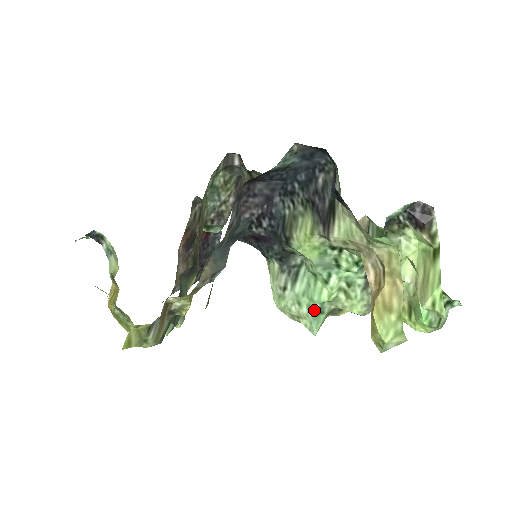
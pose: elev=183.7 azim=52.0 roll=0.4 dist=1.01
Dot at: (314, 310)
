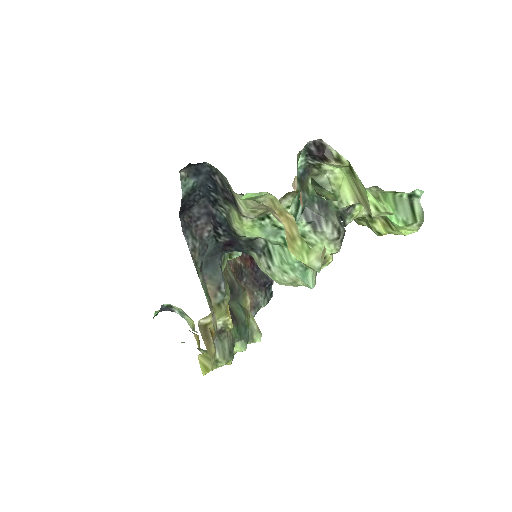
Dot at: (297, 270)
